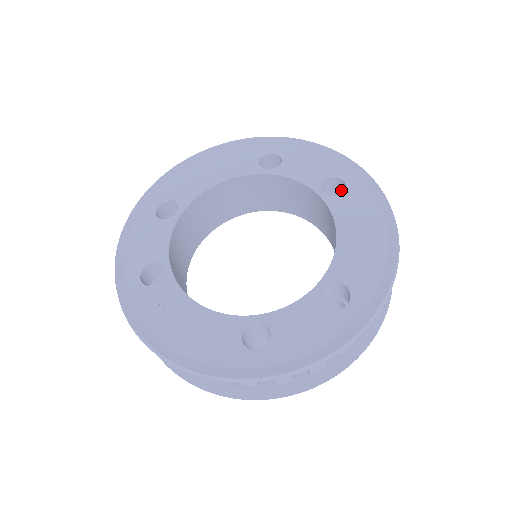
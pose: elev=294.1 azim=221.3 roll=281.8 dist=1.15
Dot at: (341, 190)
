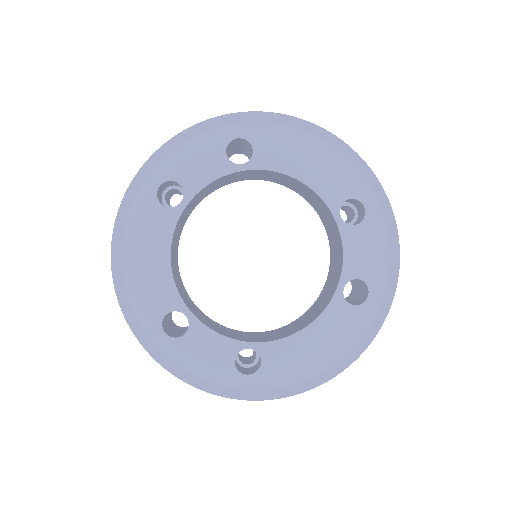
Dot at: (363, 292)
